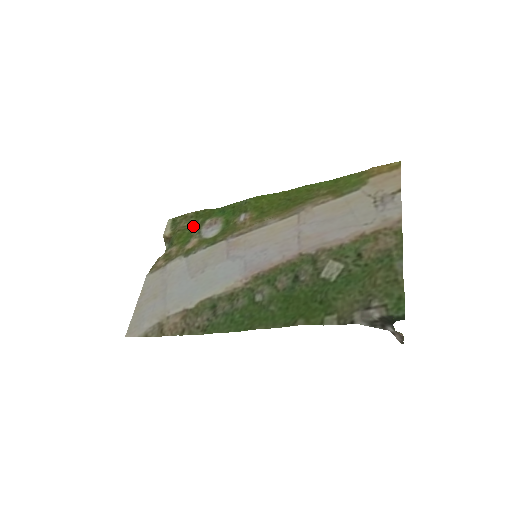
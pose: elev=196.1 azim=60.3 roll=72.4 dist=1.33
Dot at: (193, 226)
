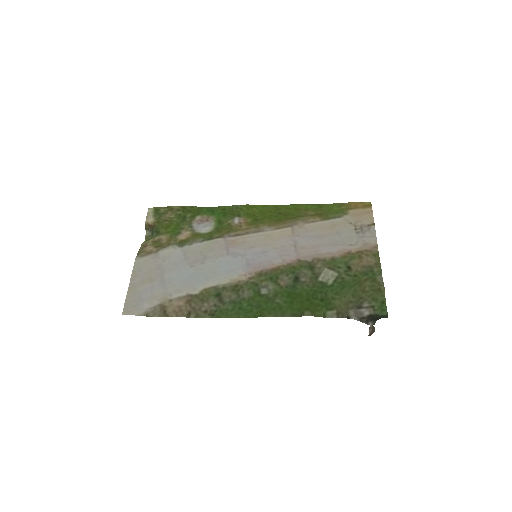
Dot at: (181, 219)
